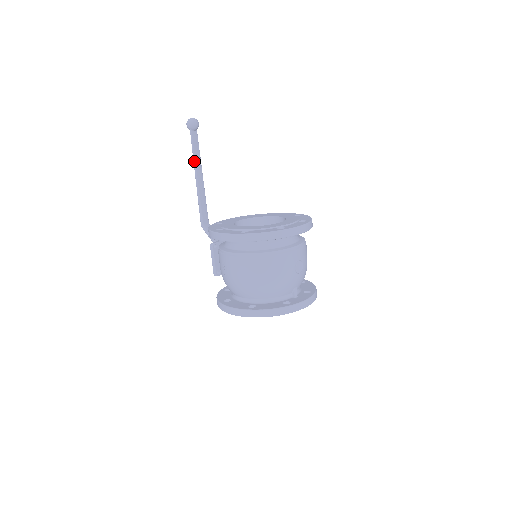
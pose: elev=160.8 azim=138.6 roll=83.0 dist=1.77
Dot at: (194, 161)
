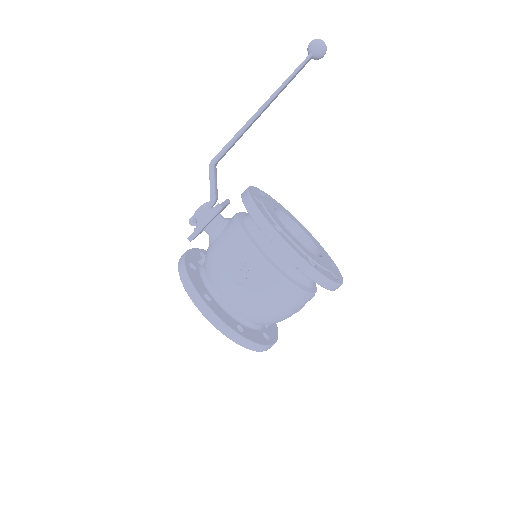
Dot at: (279, 91)
